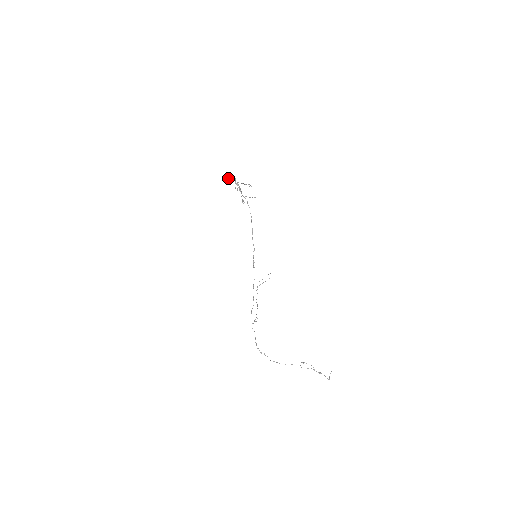
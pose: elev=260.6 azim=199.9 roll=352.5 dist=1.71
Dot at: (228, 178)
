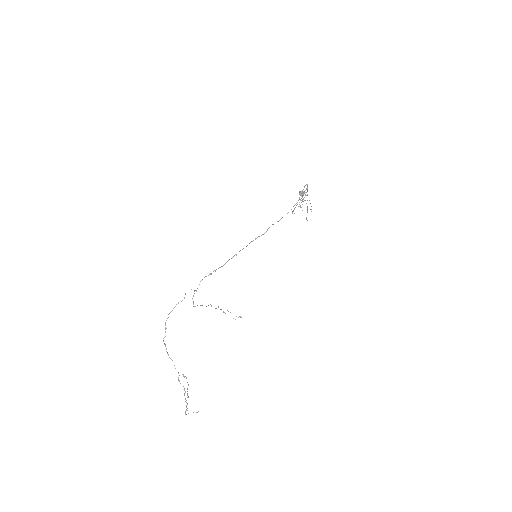
Dot at: (301, 194)
